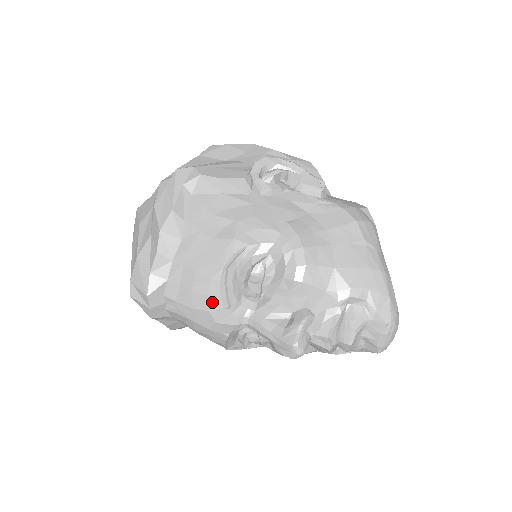
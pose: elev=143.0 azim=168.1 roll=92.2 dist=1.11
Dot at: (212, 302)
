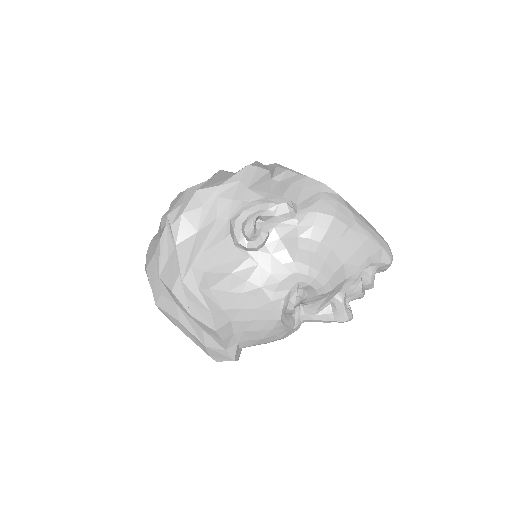
Dot at: (280, 335)
